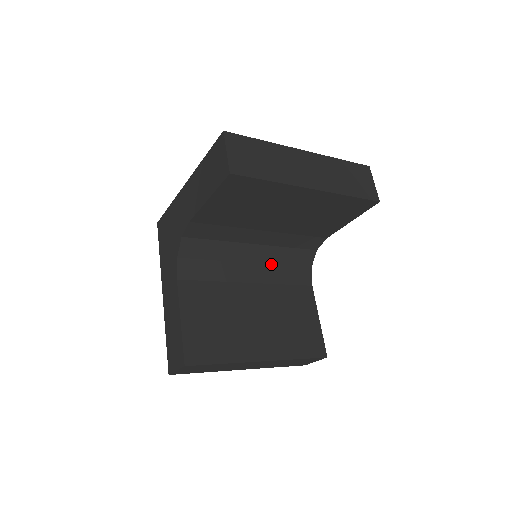
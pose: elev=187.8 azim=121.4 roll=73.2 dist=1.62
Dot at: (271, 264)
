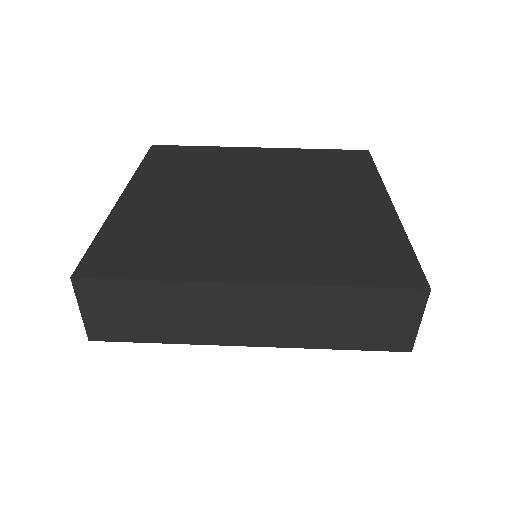
Dot at: occluded
